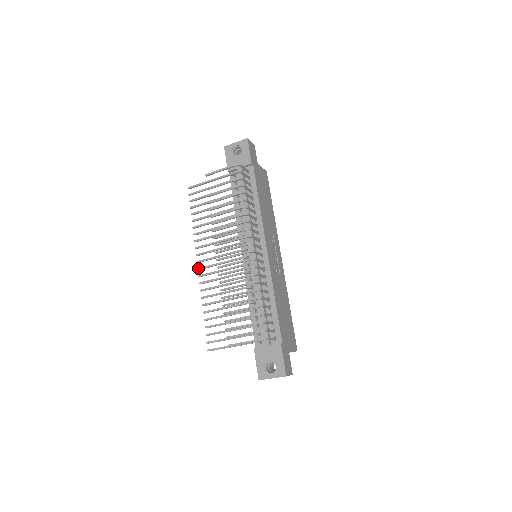
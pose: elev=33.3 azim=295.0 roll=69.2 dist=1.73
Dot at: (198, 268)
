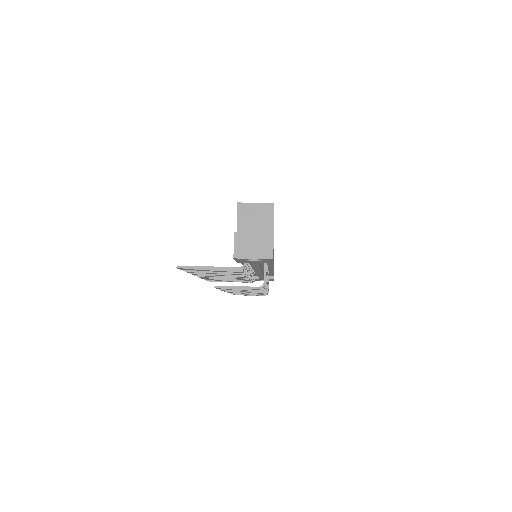
Dot at: occluded
